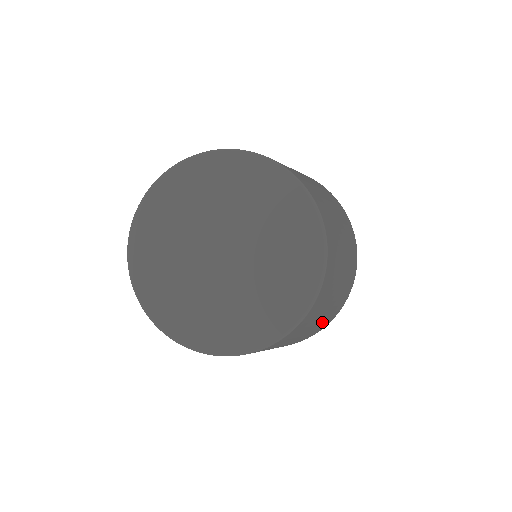
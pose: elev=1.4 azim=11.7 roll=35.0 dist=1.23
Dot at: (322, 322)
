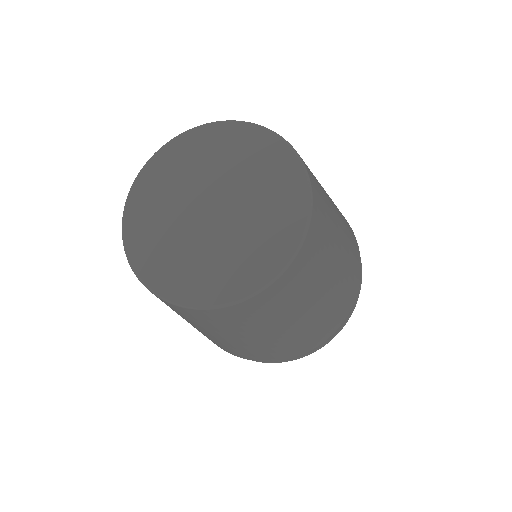
Dot at: (324, 312)
